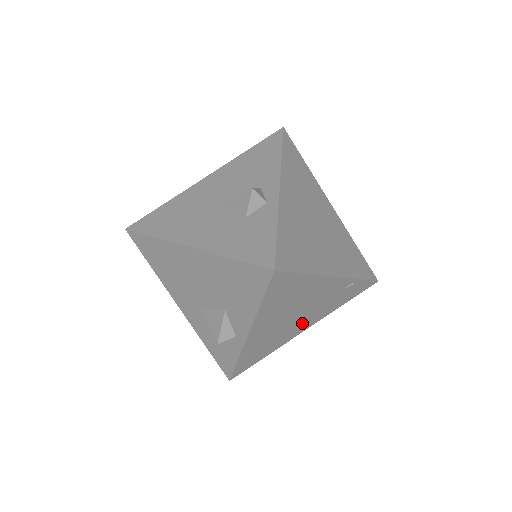
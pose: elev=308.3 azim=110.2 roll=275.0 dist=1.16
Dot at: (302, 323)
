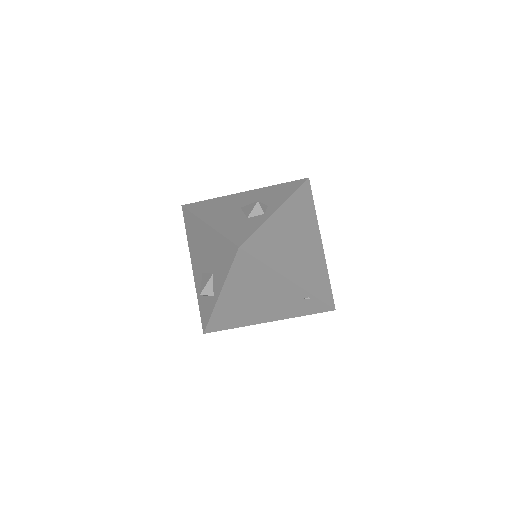
Dot at: (266, 312)
